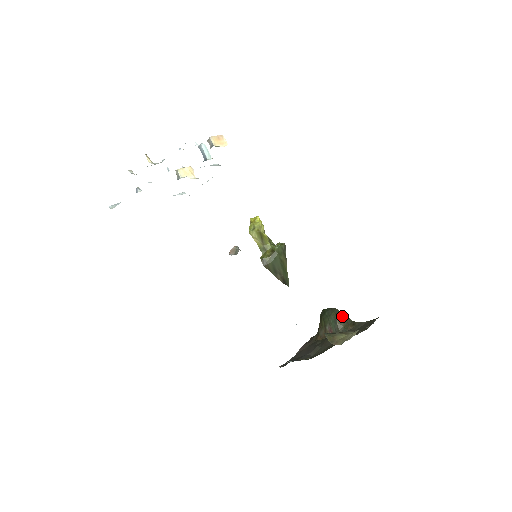
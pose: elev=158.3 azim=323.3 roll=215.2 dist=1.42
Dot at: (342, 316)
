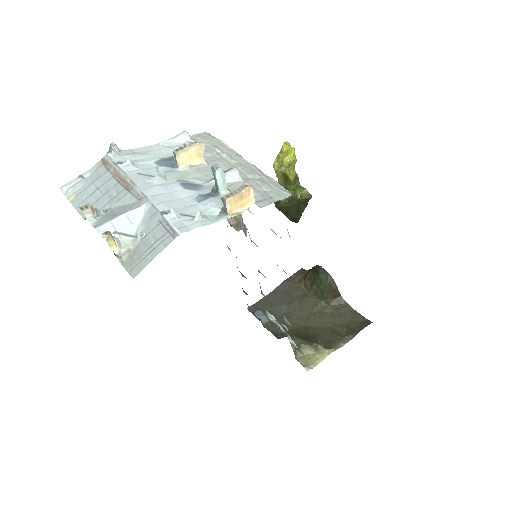
Dot at: (333, 289)
